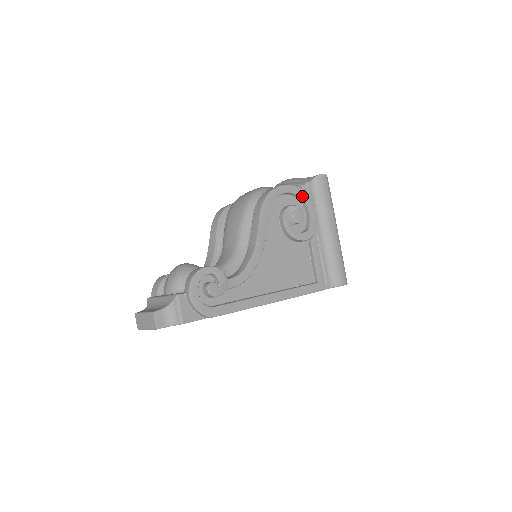
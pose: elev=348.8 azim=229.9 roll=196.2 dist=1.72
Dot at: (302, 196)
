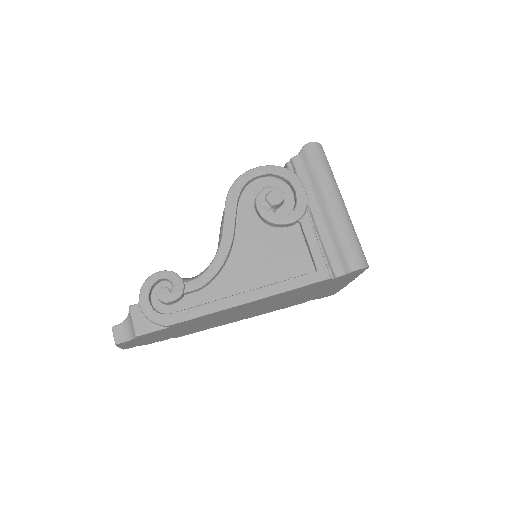
Dot at: (282, 174)
